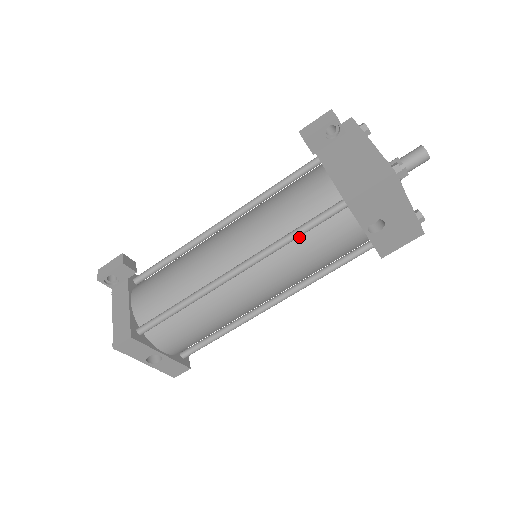
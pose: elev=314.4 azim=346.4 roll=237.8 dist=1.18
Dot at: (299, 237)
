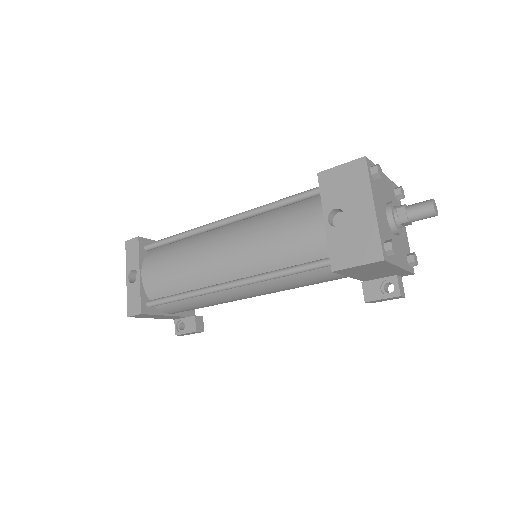
Dot at: (279, 211)
